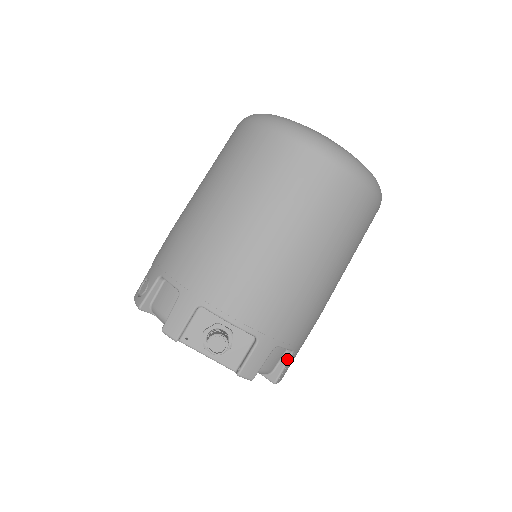
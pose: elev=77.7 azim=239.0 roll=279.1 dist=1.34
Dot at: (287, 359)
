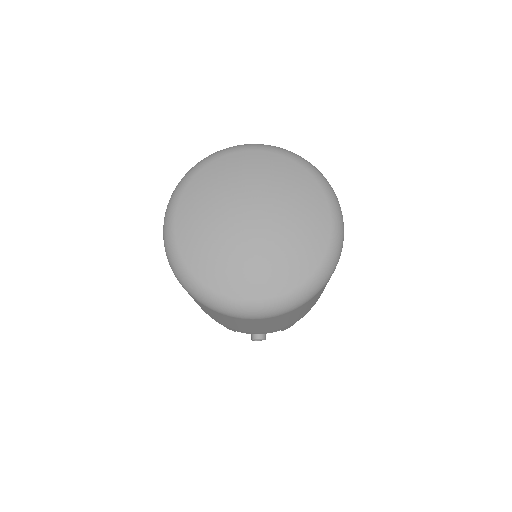
Dot at: occluded
